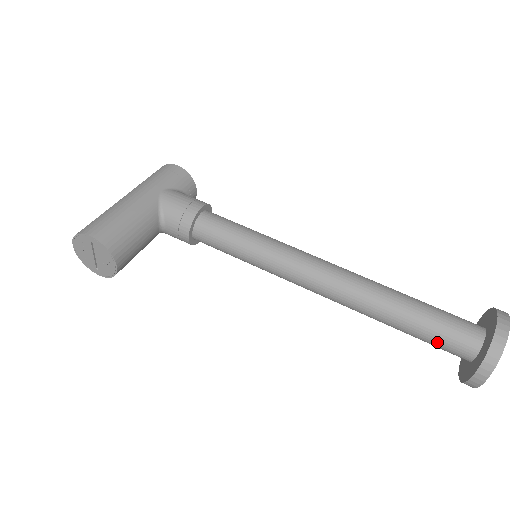
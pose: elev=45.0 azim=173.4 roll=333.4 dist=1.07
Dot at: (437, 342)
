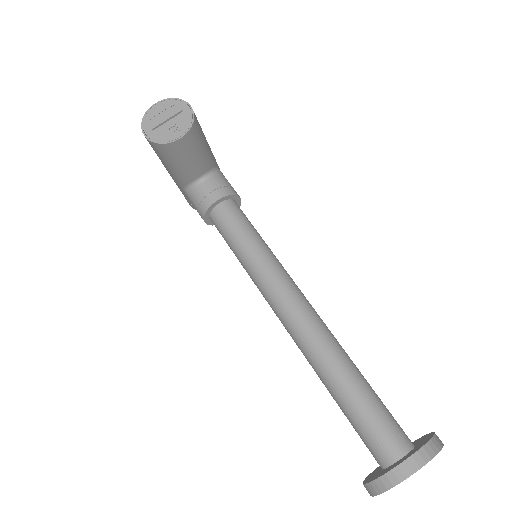
Dot at: (374, 421)
